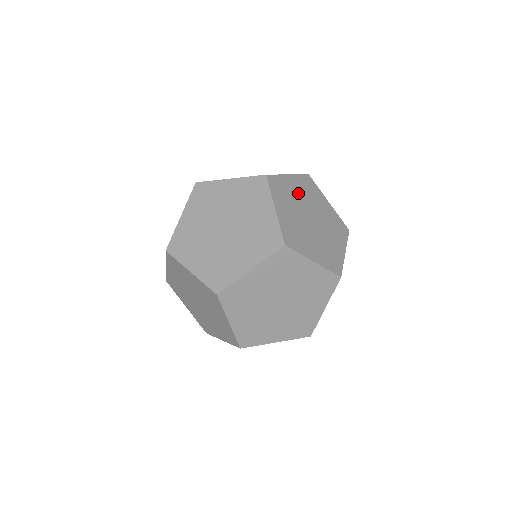
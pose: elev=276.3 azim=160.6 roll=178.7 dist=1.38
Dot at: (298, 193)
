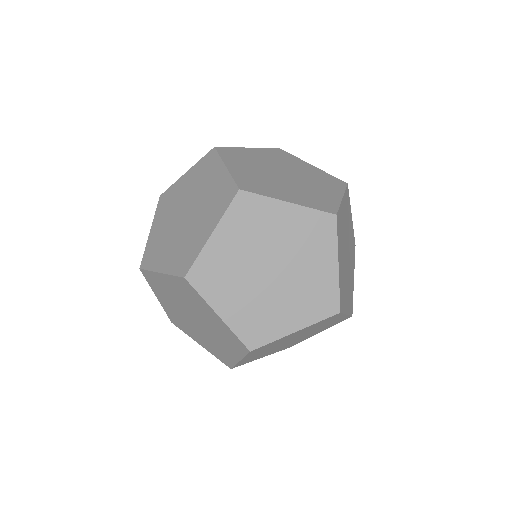
Dot at: (350, 231)
